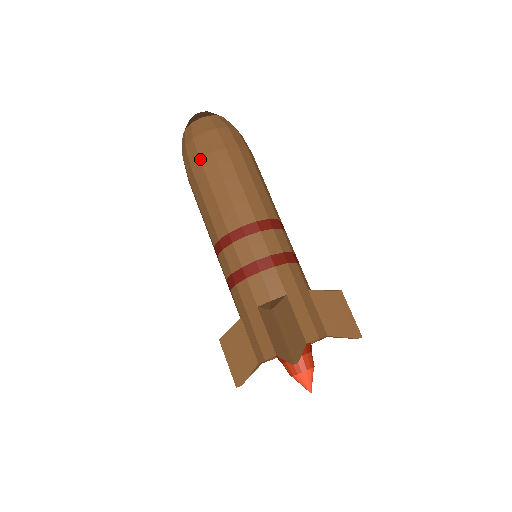
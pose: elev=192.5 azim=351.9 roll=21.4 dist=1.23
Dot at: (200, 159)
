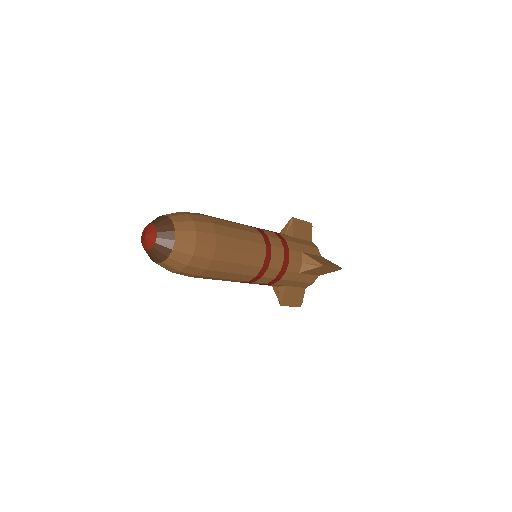
Dot at: (213, 259)
